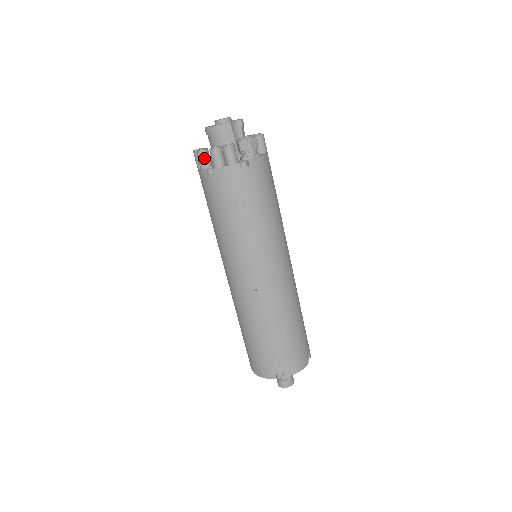
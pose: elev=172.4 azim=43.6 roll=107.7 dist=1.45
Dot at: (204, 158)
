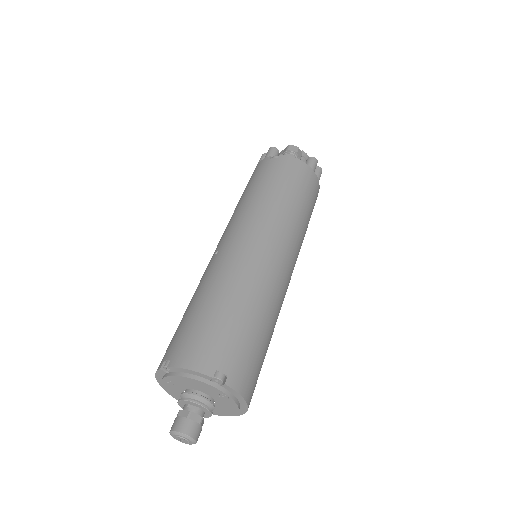
Dot at: occluded
